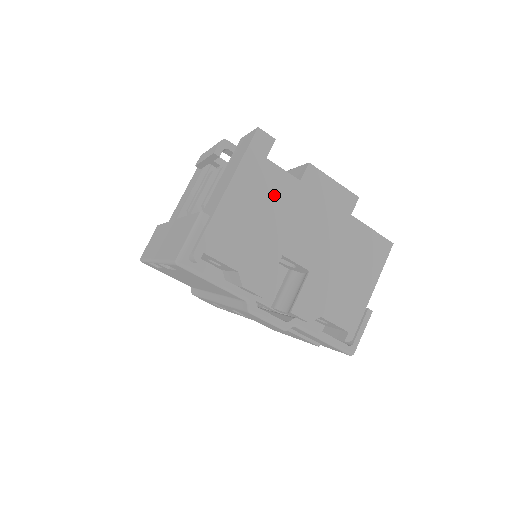
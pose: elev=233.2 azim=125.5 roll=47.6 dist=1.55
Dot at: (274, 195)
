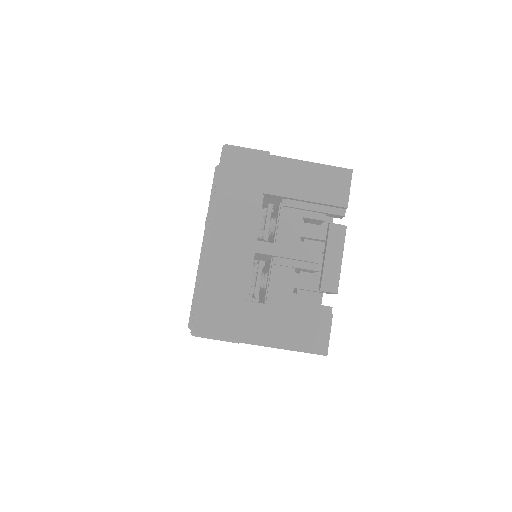
Dot at: occluded
